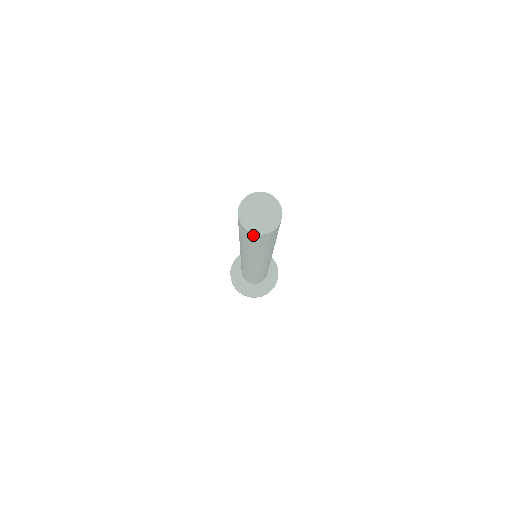
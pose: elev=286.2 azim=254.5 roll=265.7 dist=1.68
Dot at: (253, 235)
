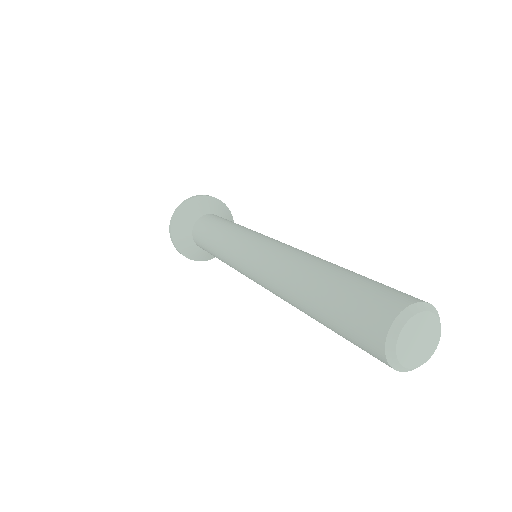
Dot at: occluded
